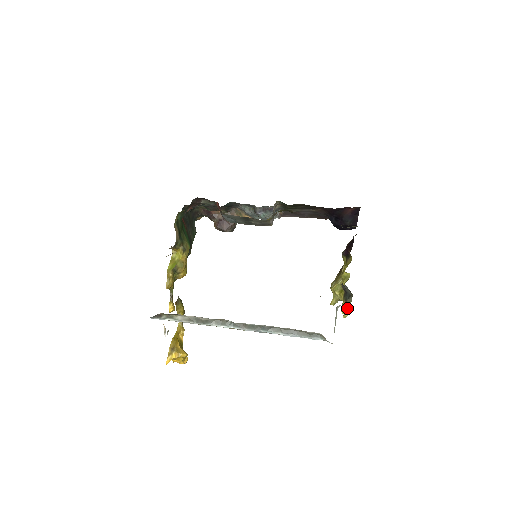
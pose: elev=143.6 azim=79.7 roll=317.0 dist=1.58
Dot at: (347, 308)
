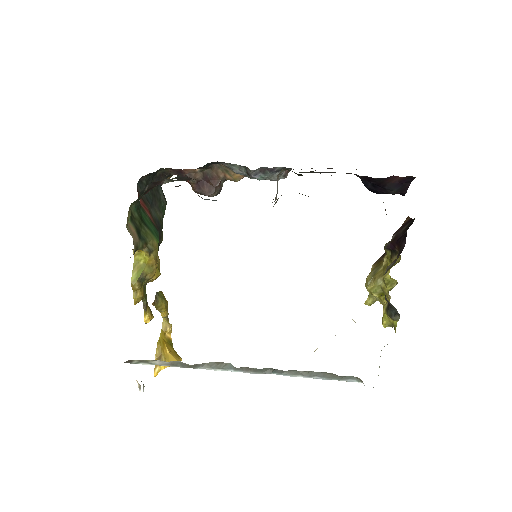
Dot at: (391, 323)
